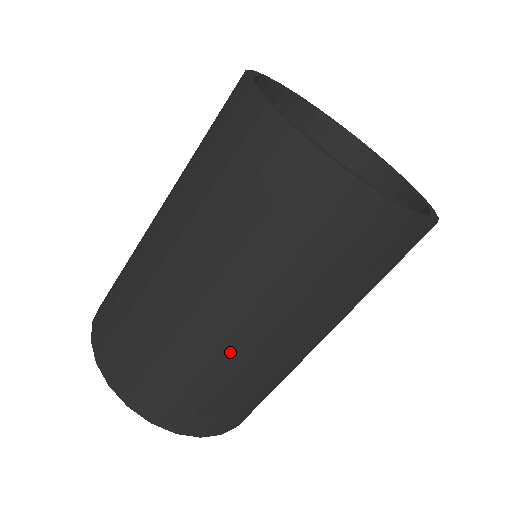
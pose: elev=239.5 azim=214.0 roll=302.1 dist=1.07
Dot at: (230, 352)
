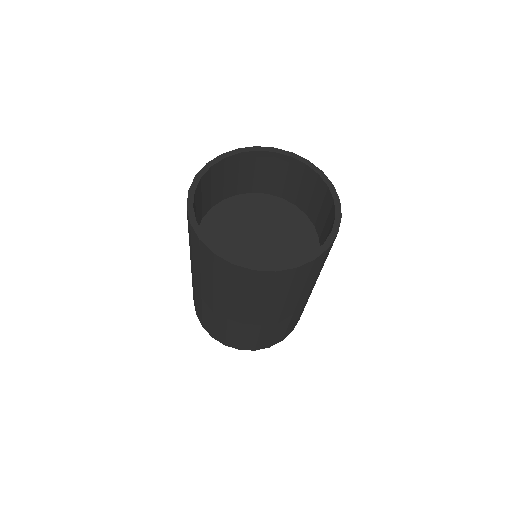
Dot at: (270, 324)
